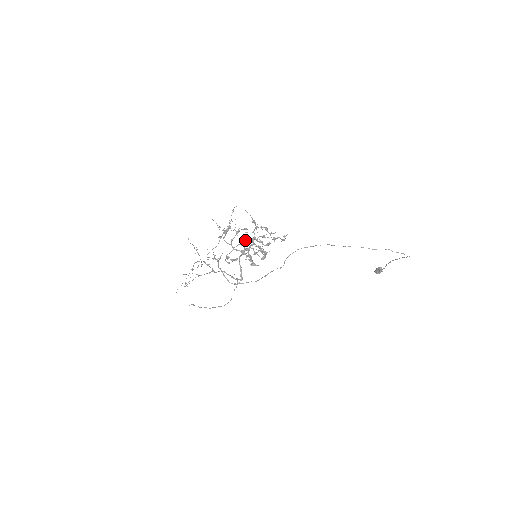
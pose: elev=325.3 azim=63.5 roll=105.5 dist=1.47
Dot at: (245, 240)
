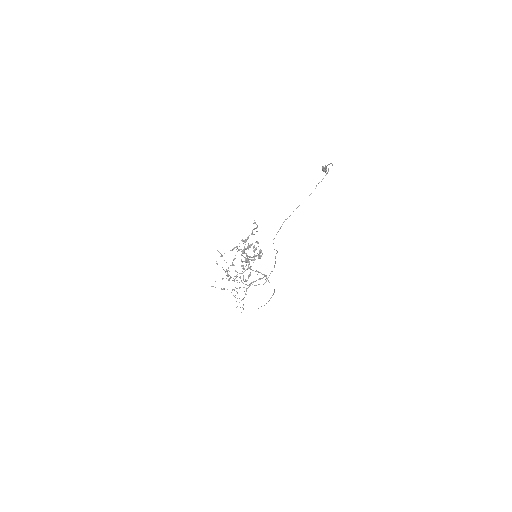
Dot at: occluded
